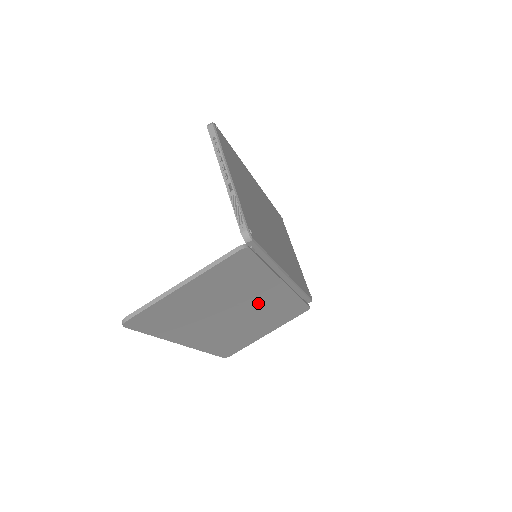
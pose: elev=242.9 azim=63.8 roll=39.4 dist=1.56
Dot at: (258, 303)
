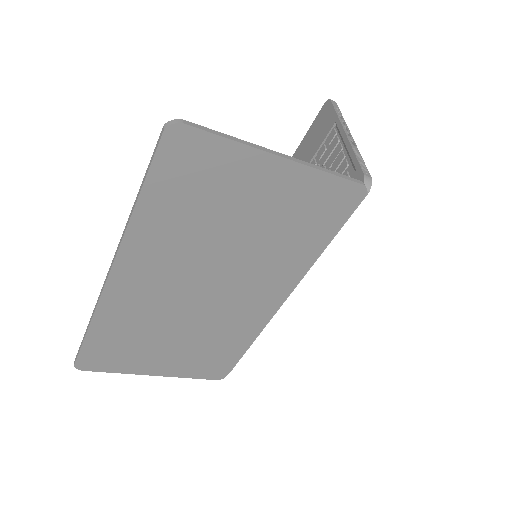
Dot at: (236, 301)
